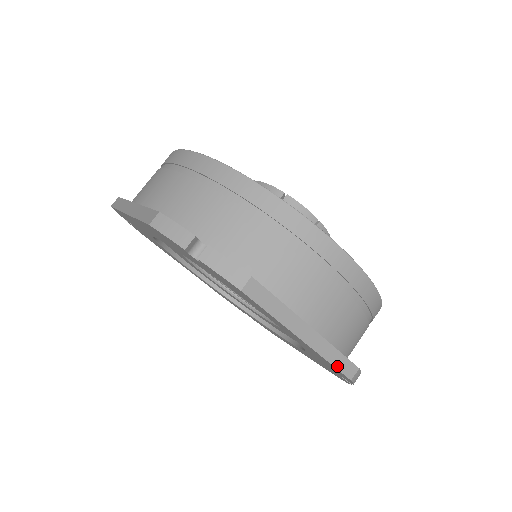
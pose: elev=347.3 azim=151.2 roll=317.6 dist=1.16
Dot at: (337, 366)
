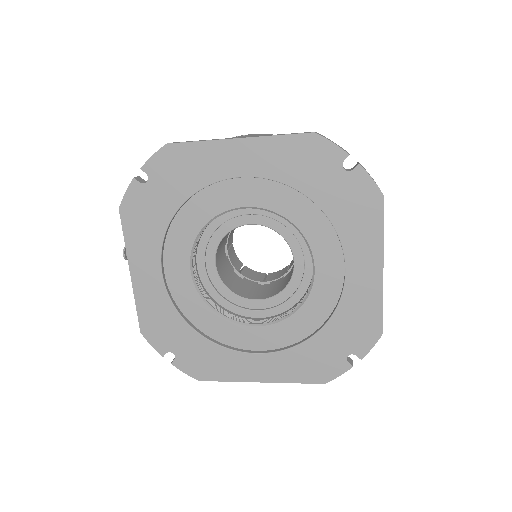
Dot at: occluded
